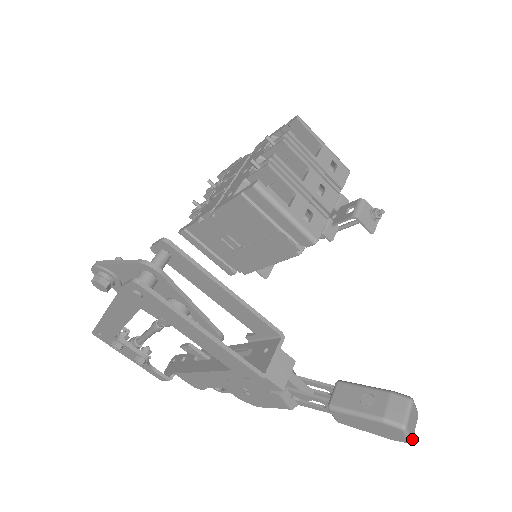
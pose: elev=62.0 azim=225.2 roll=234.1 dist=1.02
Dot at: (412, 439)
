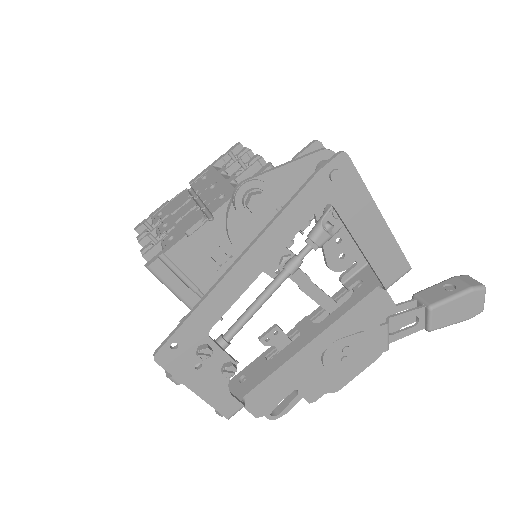
Dot at: (482, 307)
